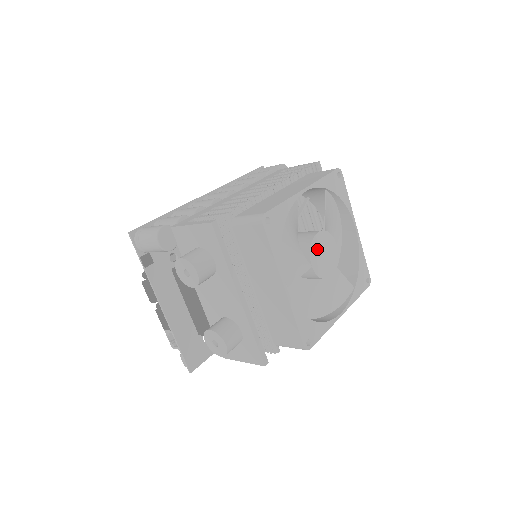
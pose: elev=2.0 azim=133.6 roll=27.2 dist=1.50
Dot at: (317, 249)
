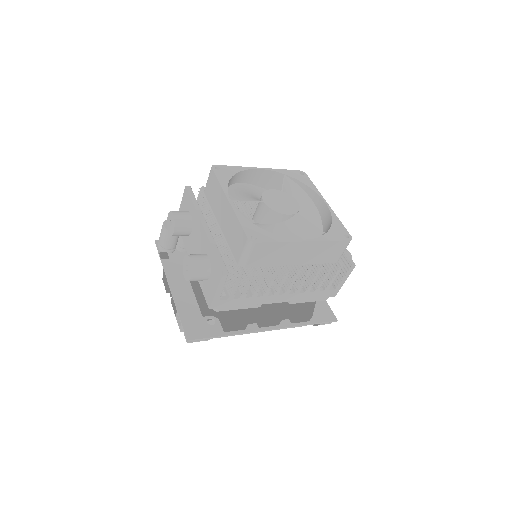
Dot at: (272, 196)
